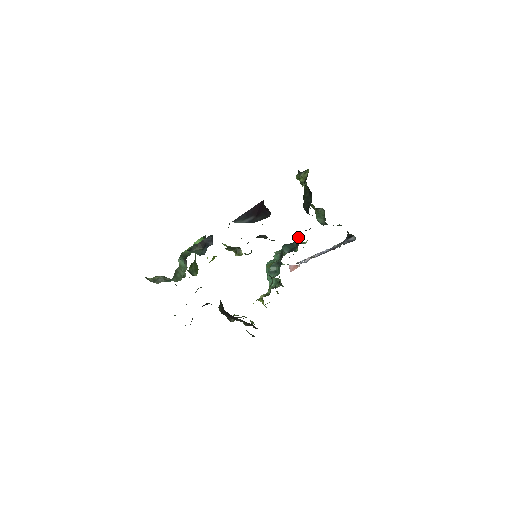
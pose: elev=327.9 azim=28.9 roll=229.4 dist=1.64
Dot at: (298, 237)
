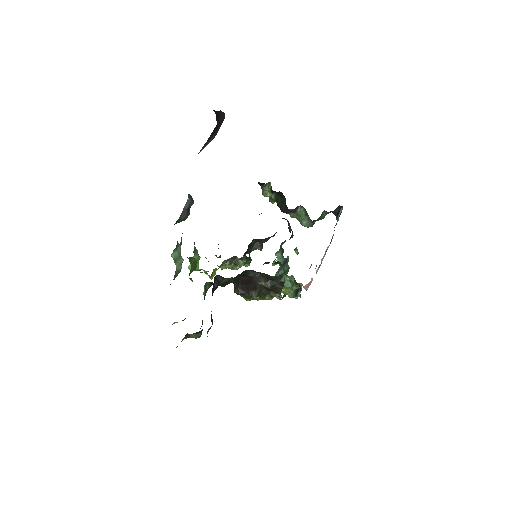
Dot at: occluded
